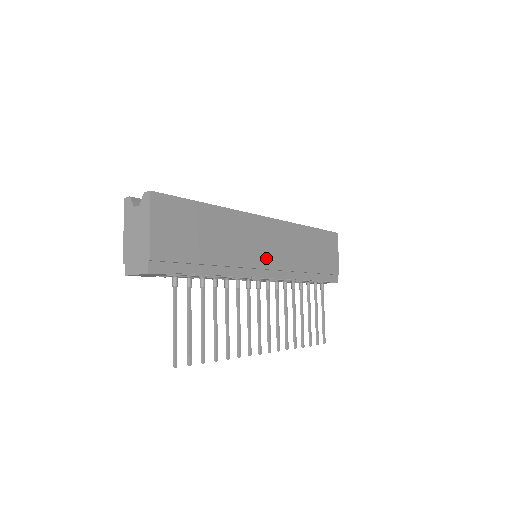
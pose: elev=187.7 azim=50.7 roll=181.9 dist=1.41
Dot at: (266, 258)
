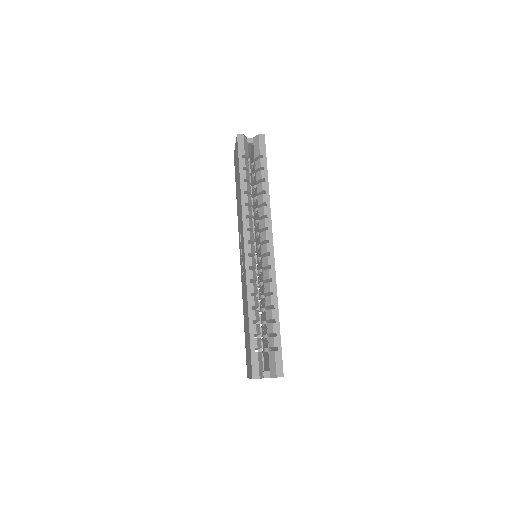
Dot at: occluded
